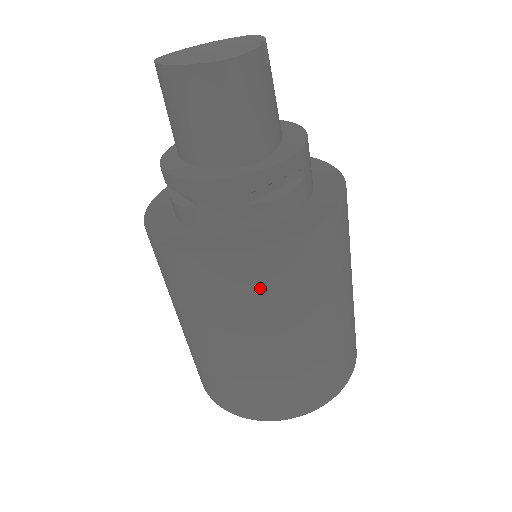
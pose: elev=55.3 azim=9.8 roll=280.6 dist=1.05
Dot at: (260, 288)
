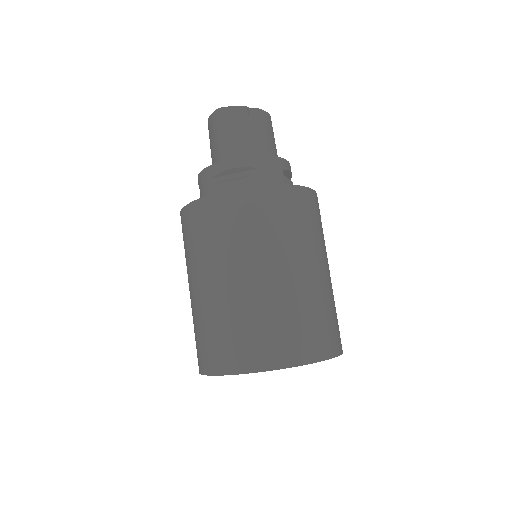
Dot at: (201, 229)
